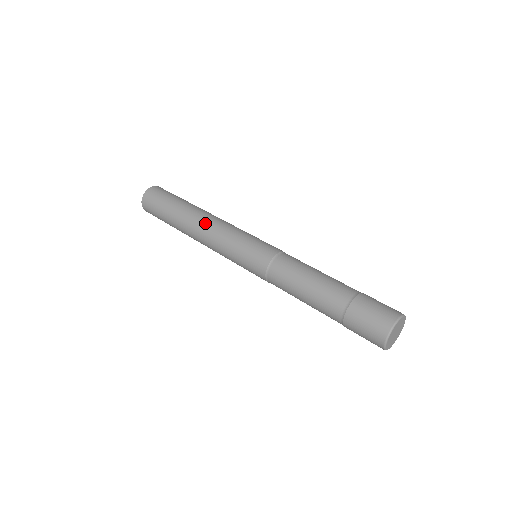
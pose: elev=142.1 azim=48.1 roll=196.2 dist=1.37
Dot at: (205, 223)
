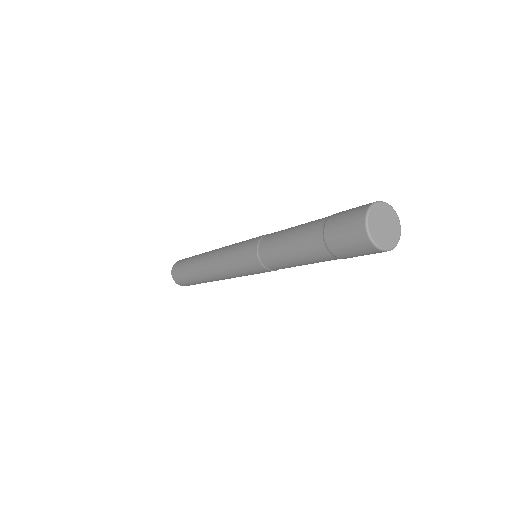
Dot at: (209, 261)
